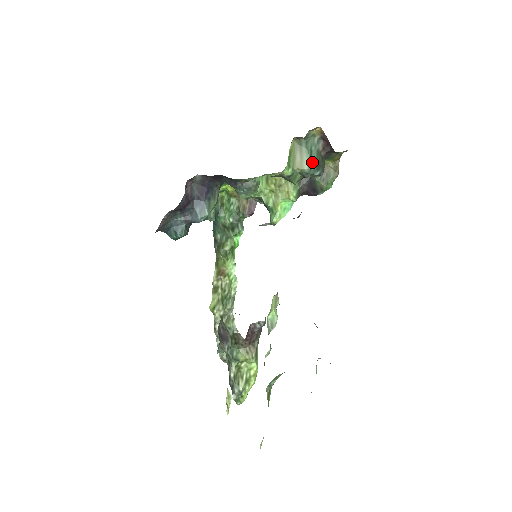
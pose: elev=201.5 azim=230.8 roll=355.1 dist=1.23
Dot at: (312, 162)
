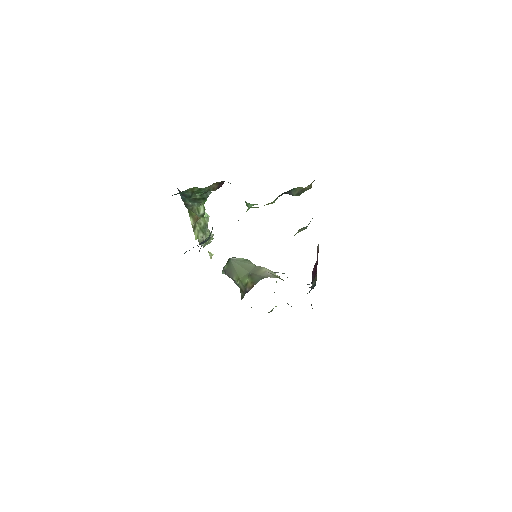
Dot at: occluded
